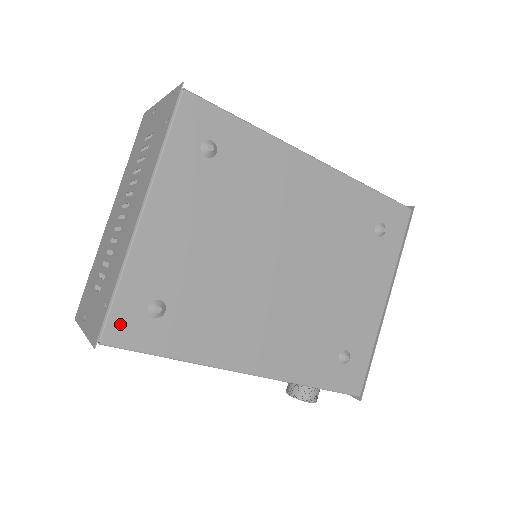
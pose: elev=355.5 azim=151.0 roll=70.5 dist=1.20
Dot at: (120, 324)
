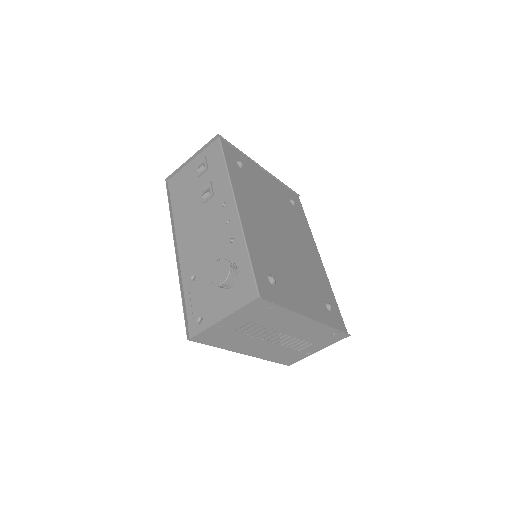
Dot at: (229, 148)
